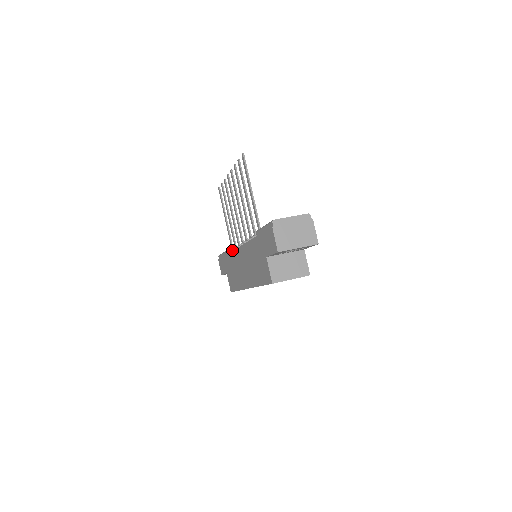
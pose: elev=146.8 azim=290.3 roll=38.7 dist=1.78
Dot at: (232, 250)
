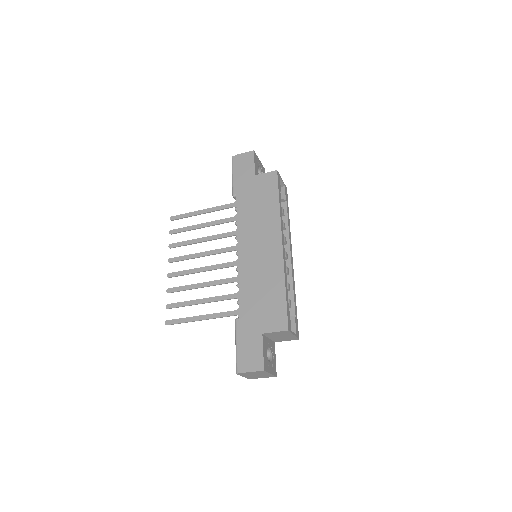
Dot at: (238, 301)
